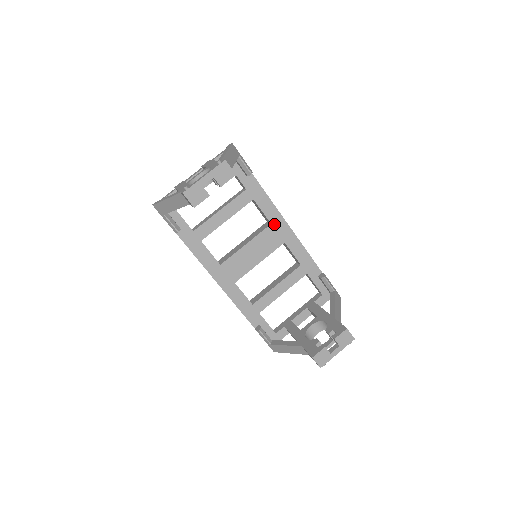
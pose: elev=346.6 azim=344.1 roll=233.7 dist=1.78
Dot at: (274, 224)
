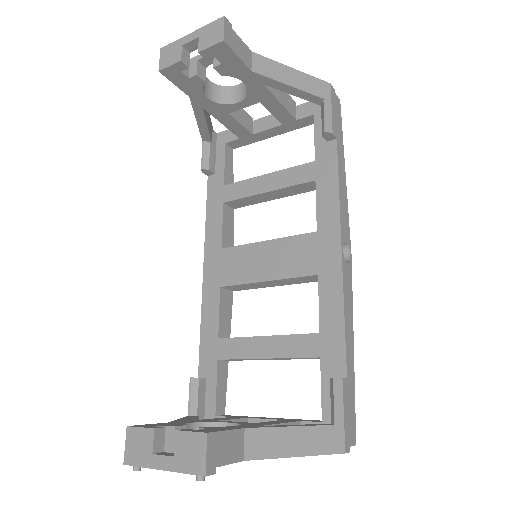
Dot at: (321, 234)
